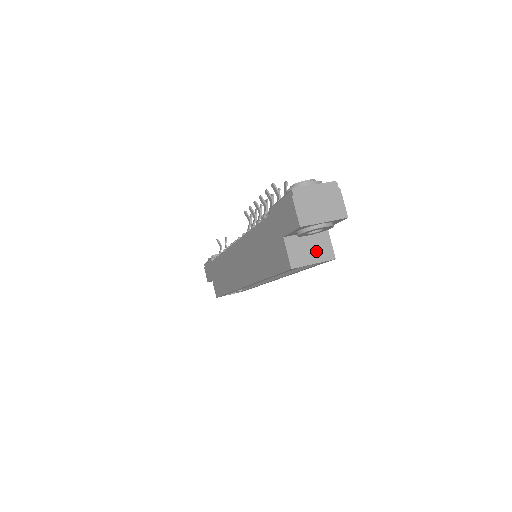
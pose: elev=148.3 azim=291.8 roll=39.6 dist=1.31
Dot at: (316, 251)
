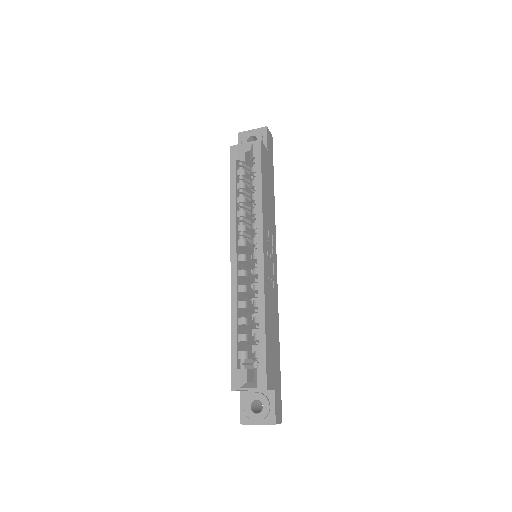
Dot at: occluded
